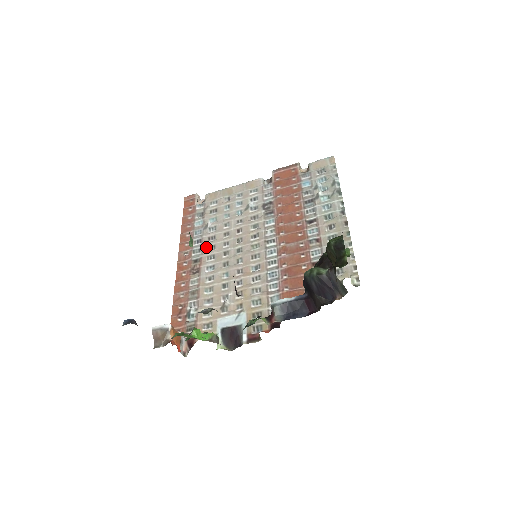
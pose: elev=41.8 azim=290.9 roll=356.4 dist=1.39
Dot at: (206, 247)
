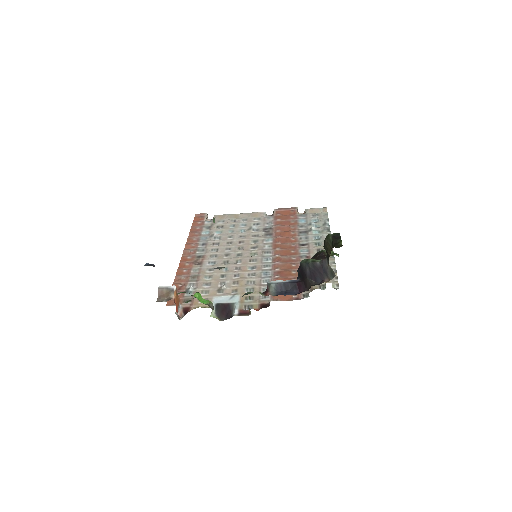
Dot at: (210, 249)
